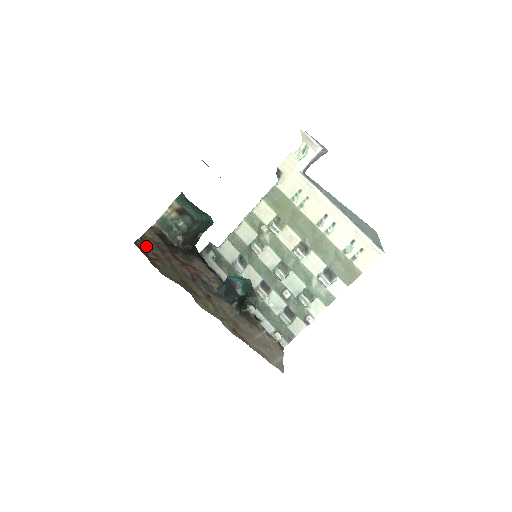
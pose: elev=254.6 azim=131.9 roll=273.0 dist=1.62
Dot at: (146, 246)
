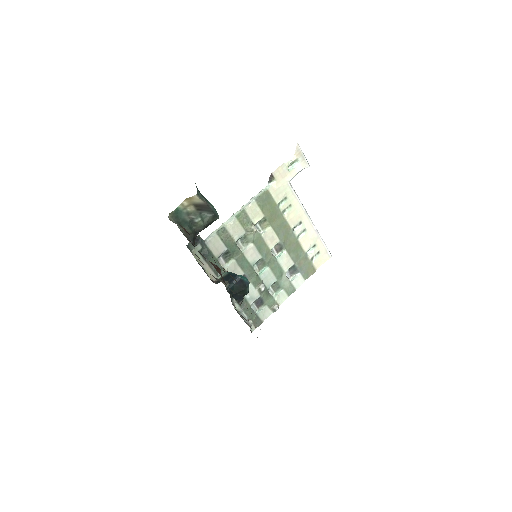
Dot at: occluded
